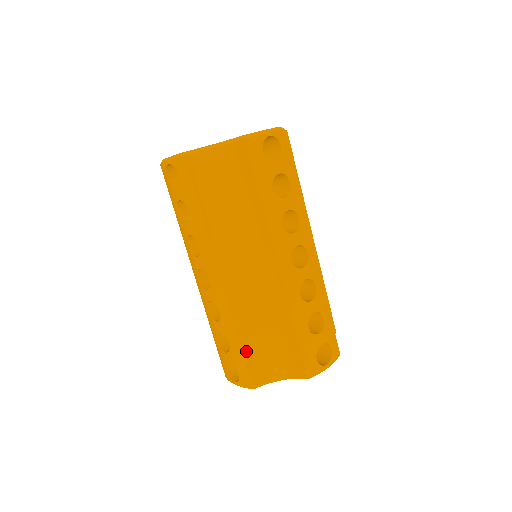
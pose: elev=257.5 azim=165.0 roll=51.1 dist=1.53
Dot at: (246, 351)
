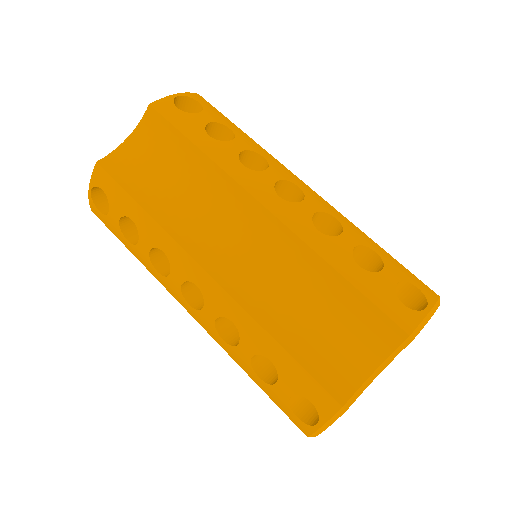
Dot at: (297, 353)
